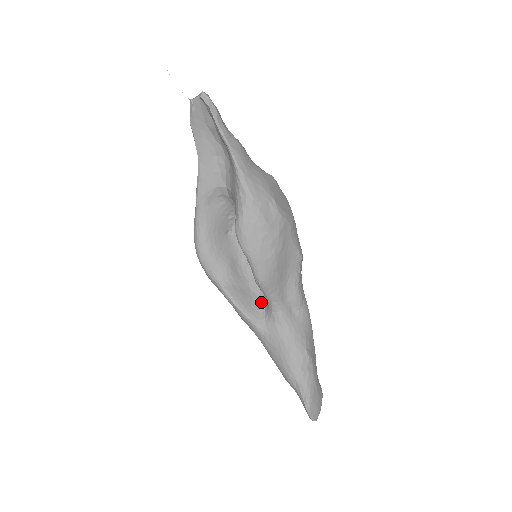
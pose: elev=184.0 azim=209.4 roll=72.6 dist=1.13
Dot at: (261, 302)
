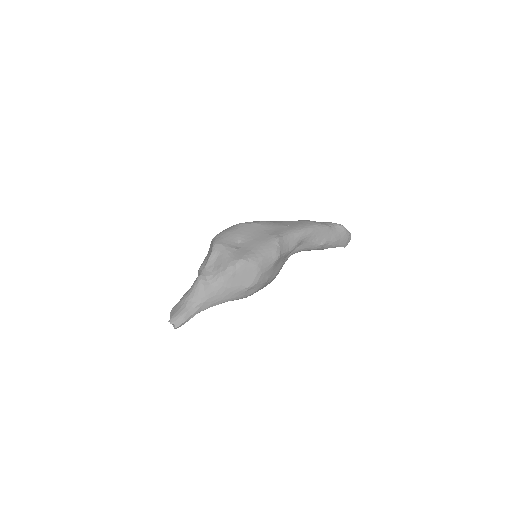
Dot at: occluded
